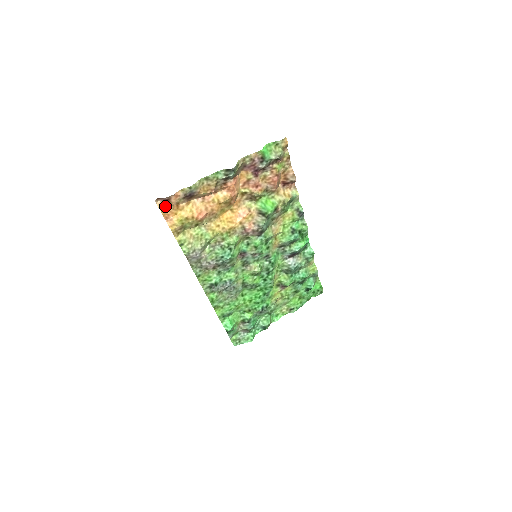
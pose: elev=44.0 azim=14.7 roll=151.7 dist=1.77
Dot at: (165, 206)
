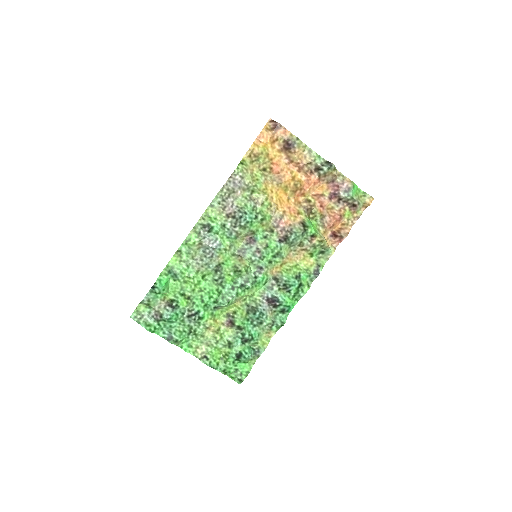
Dot at: (270, 130)
